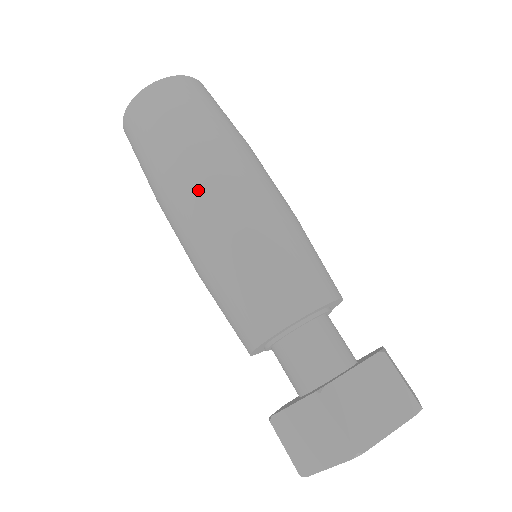
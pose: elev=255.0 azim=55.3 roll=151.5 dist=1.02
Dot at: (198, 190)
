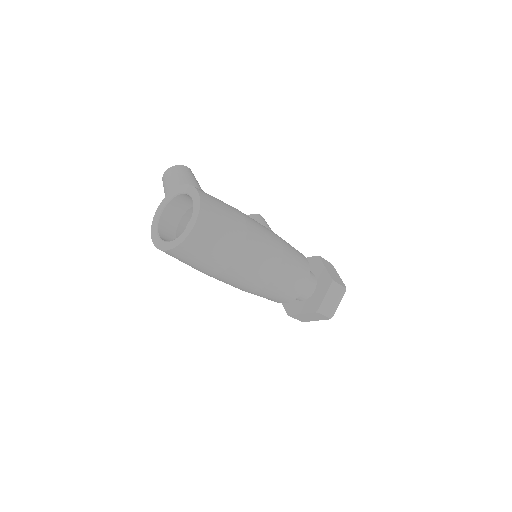
Dot at: (244, 276)
